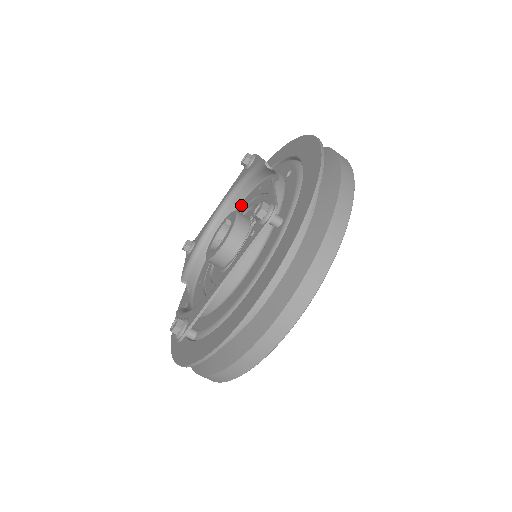
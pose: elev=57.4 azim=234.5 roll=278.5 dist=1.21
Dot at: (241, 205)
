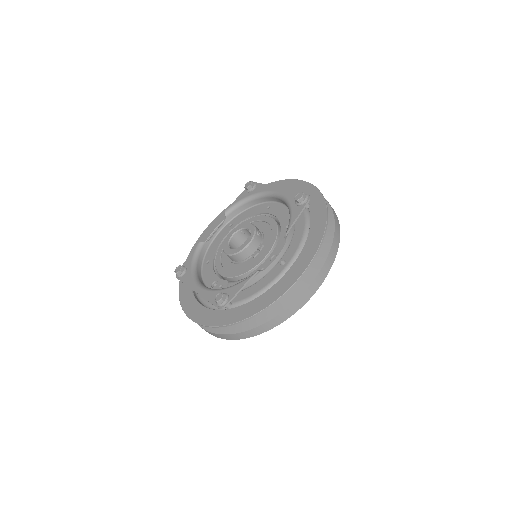
Dot at: (283, 210)
